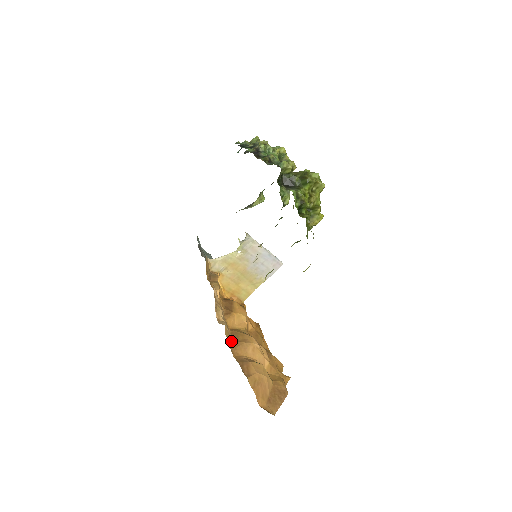
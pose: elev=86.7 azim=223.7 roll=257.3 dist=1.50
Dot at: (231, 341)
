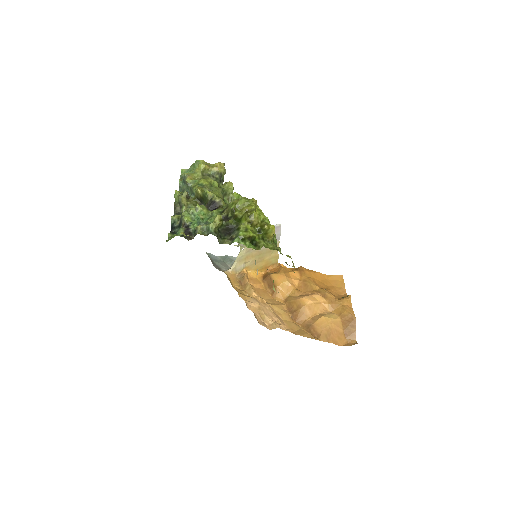
Dot at: (290, 315)
